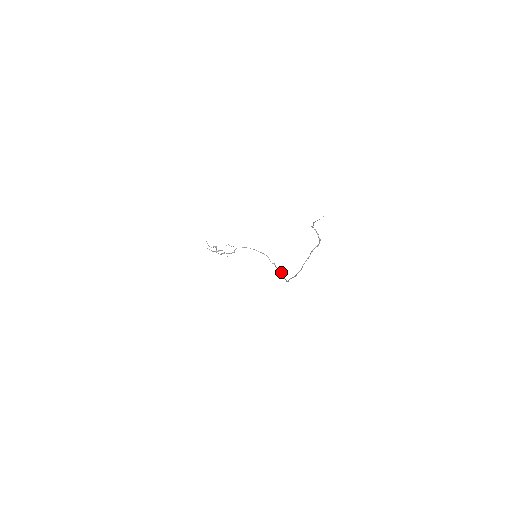
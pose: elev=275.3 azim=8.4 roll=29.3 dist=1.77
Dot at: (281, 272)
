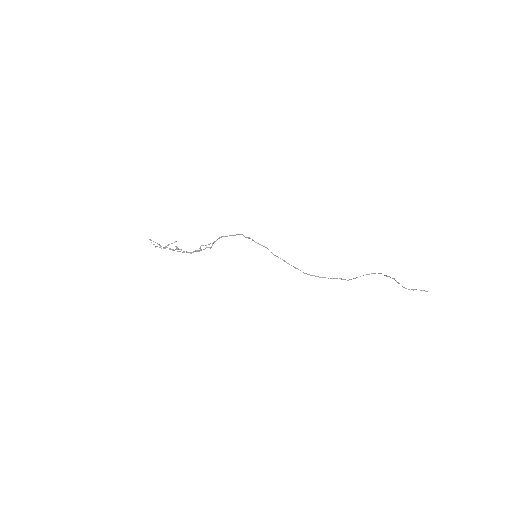
Dot at: (265, 247)
